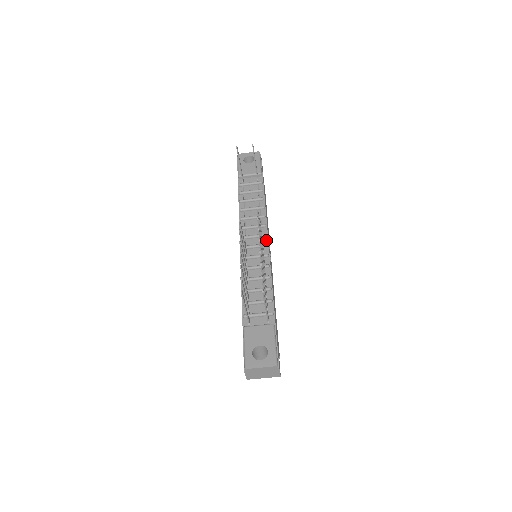
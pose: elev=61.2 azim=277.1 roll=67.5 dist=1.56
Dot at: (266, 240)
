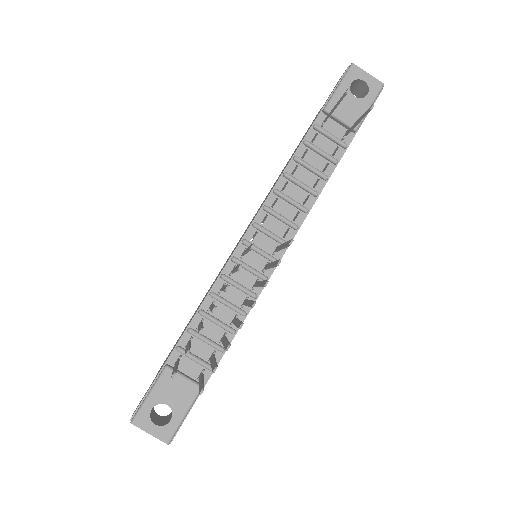
Dot at: (281, 252)
